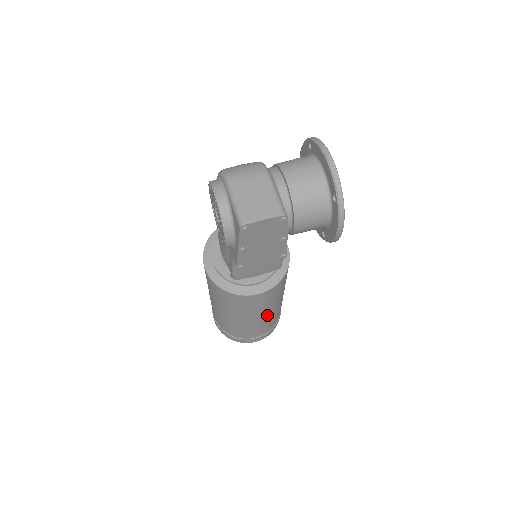
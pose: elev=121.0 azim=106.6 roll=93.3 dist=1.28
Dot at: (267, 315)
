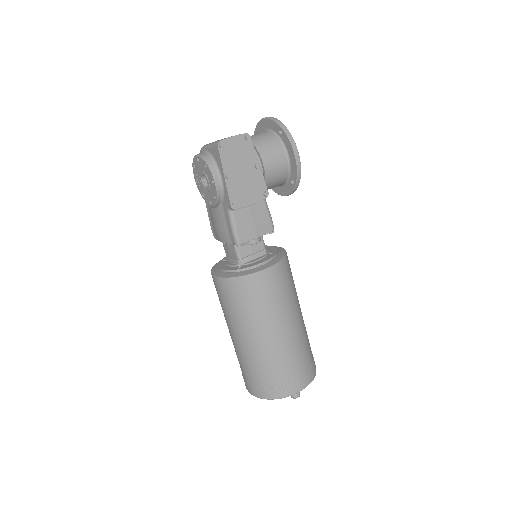
Dot at: (292, 324)
